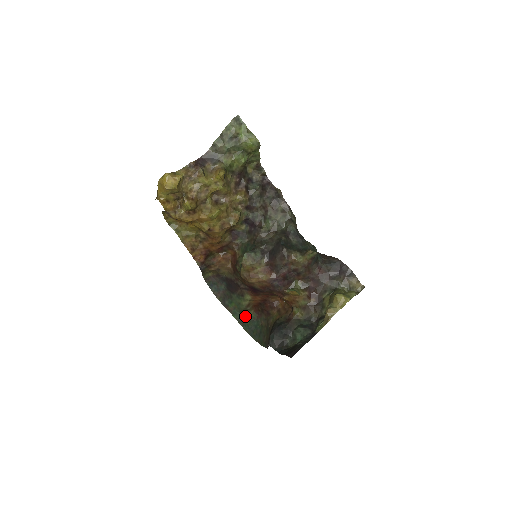
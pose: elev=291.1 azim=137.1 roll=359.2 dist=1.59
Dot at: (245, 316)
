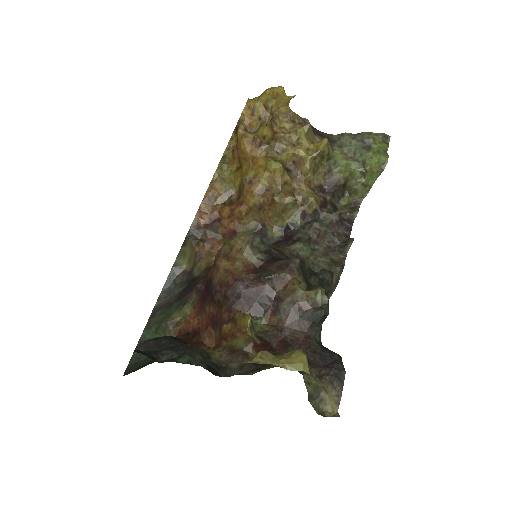
Dot at: occluded
